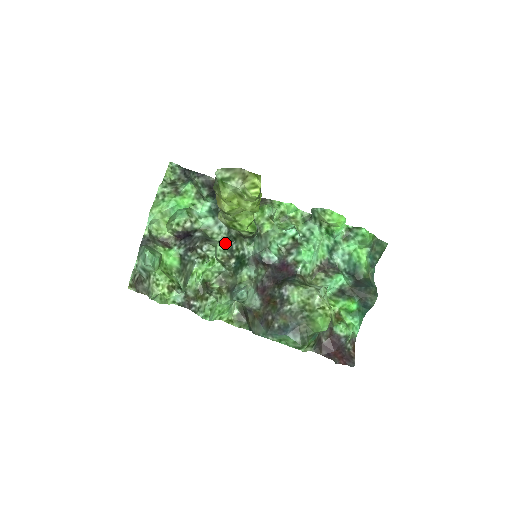
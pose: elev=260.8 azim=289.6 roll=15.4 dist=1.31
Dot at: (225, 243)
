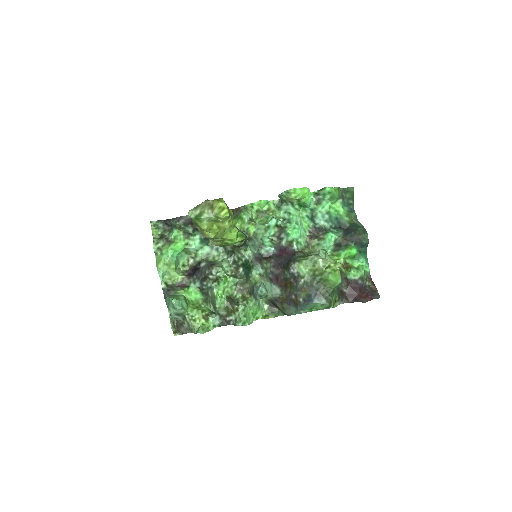
Dot at: (227, 259)
